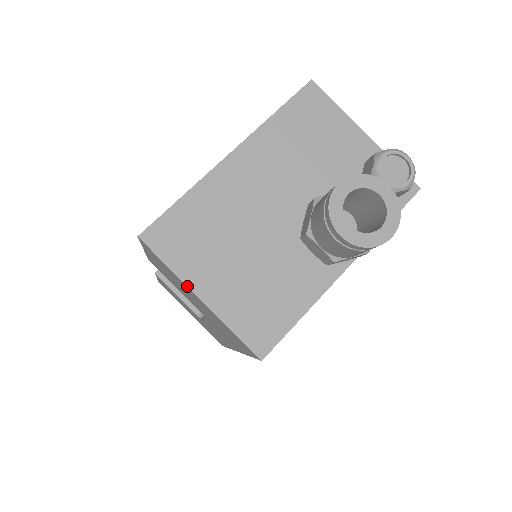
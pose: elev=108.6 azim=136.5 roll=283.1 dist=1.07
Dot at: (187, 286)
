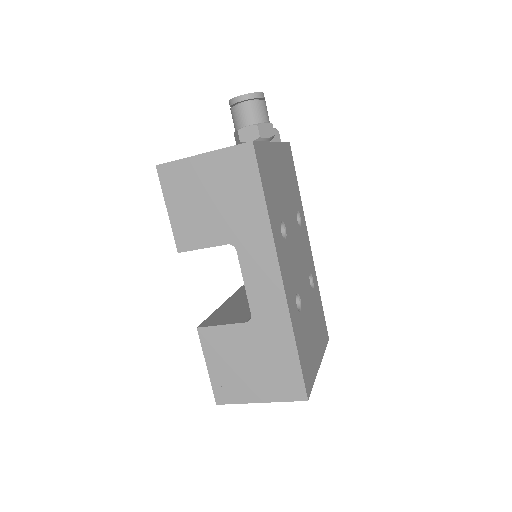
Dot at: (192, 156)
